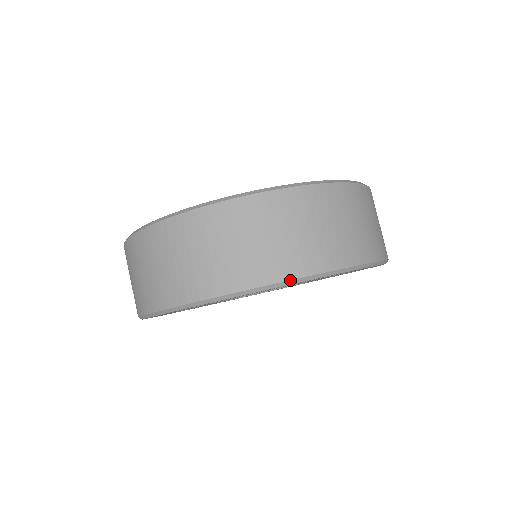
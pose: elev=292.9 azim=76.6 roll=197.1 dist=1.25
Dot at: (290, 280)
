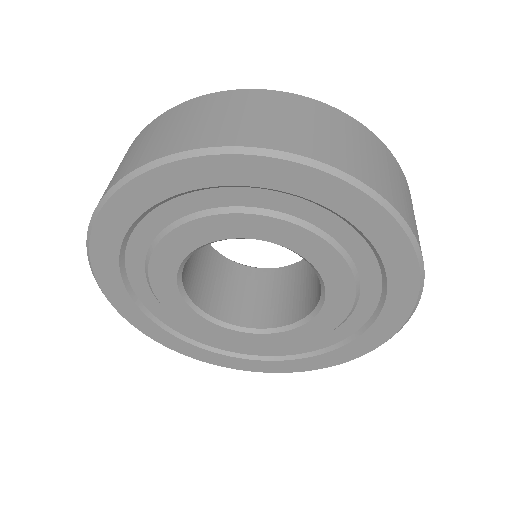
Dot at: (251, 147)
